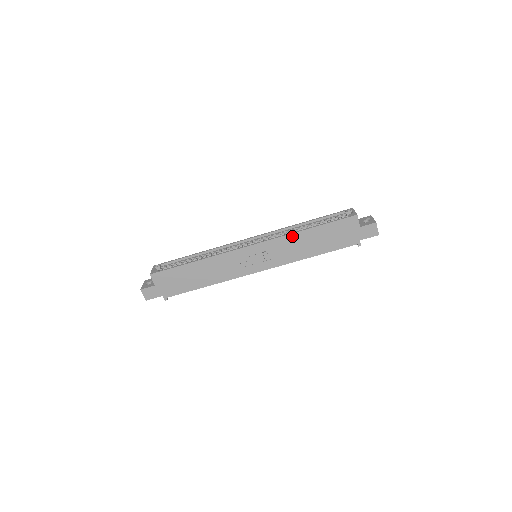
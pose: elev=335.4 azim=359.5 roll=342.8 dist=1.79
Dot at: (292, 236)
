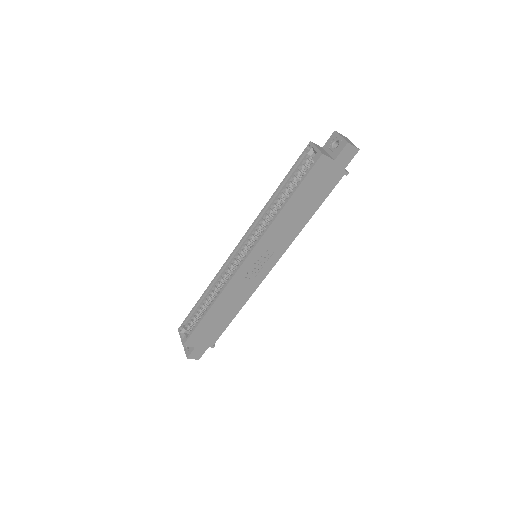
Dot at: (275, 223)
